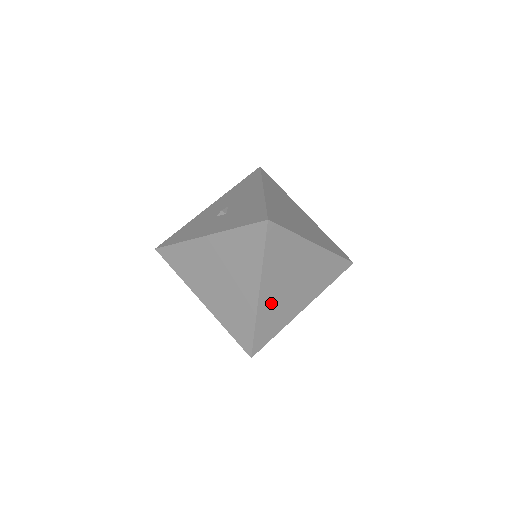
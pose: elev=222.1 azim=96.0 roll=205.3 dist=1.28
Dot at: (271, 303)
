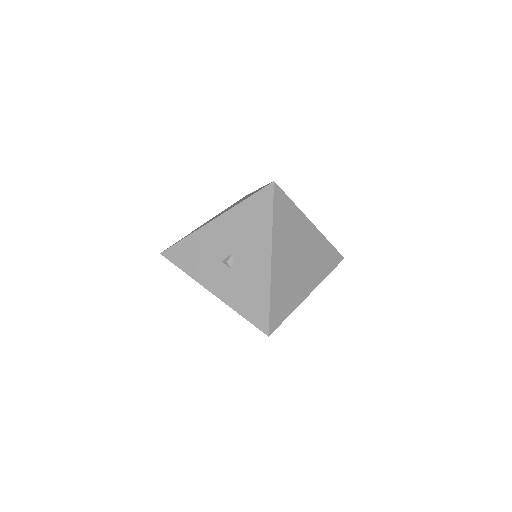
Dot at: occluded
